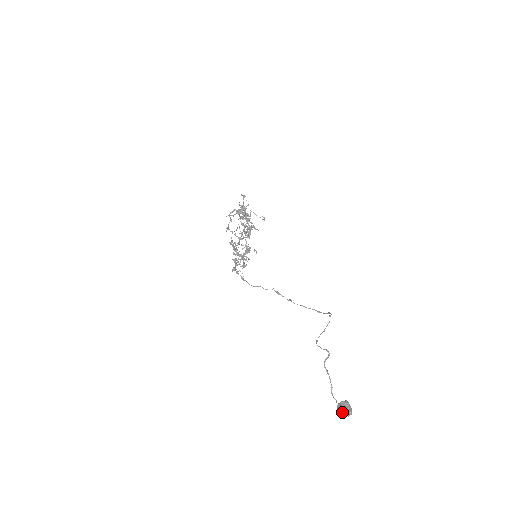
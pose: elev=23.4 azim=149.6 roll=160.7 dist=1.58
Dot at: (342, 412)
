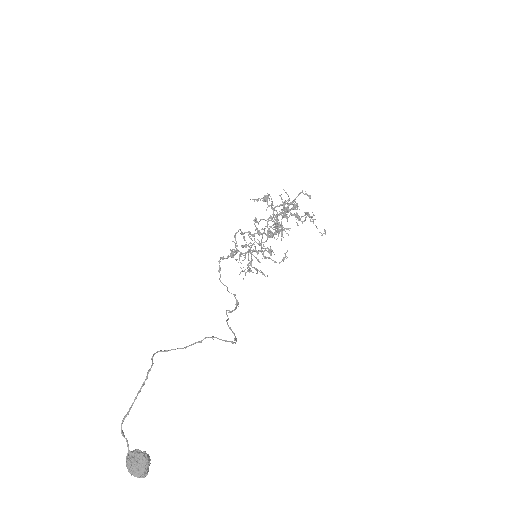
Dot at: (126, 460)
